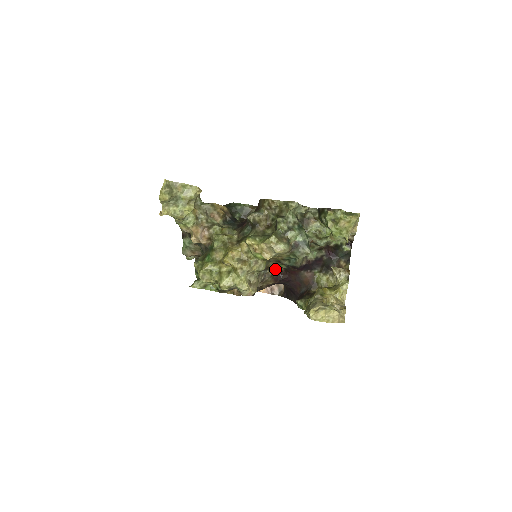
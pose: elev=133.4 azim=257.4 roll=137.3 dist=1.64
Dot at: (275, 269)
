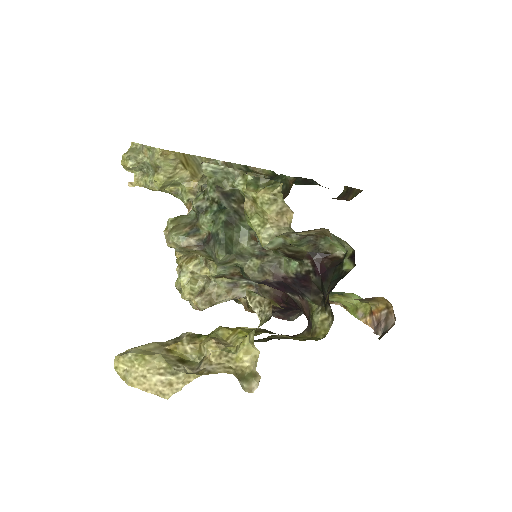
Dot at: occluded
